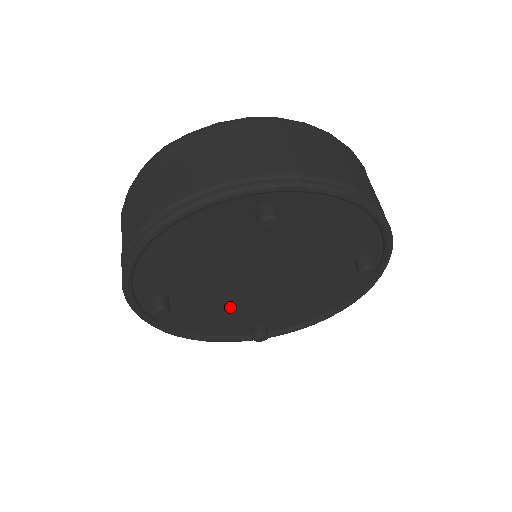
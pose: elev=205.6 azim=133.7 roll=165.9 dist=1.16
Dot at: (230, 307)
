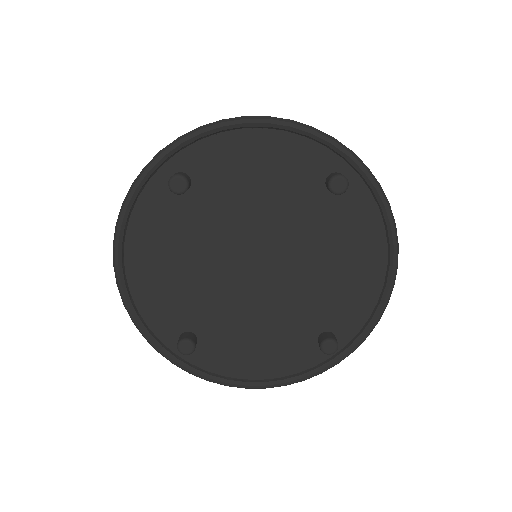
Dot at: (264, 321)
